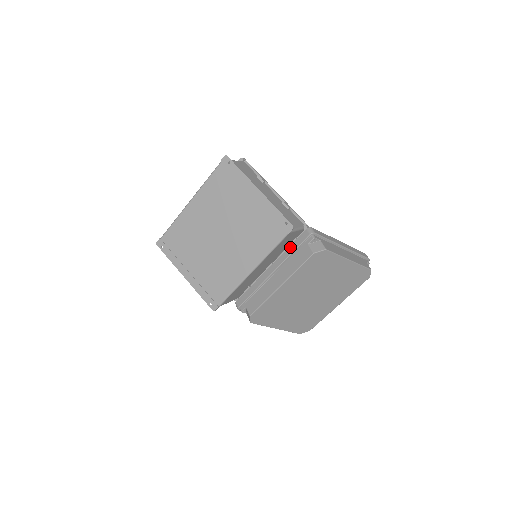
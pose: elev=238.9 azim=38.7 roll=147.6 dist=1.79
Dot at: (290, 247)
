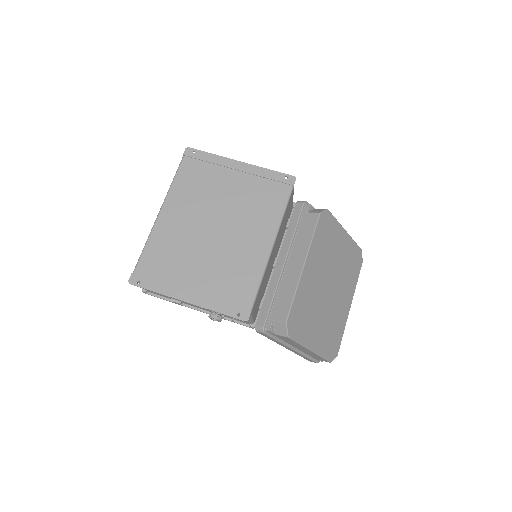
Dot at: (289, 228)
